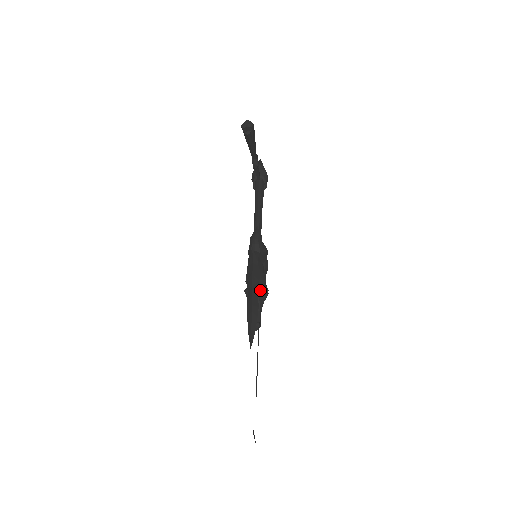
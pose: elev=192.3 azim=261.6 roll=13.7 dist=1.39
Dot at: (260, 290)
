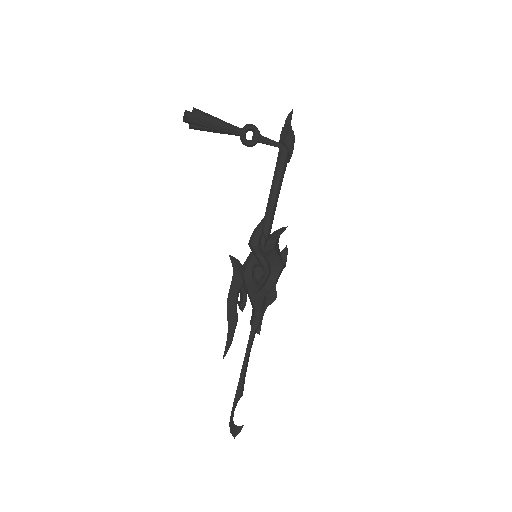
Dot at: (253, 297)
